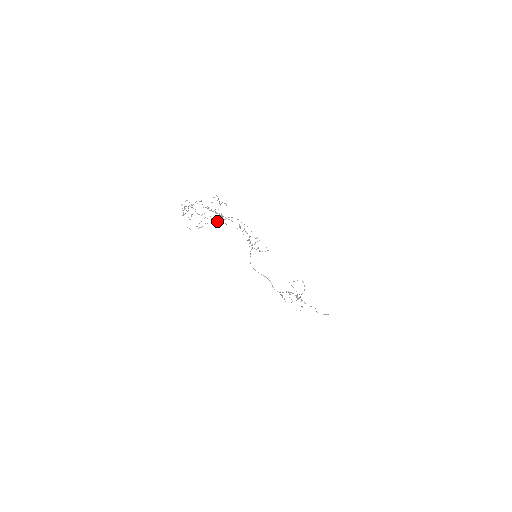
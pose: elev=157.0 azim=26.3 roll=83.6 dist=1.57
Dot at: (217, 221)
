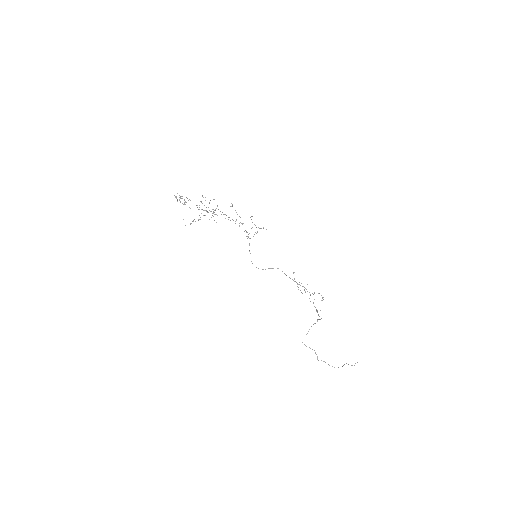
Dot at: (209, 219)
